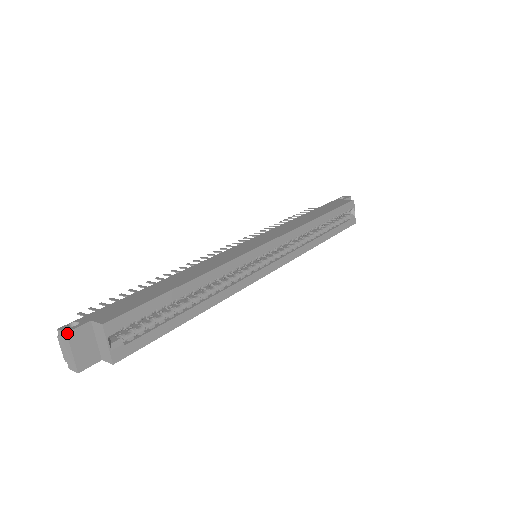
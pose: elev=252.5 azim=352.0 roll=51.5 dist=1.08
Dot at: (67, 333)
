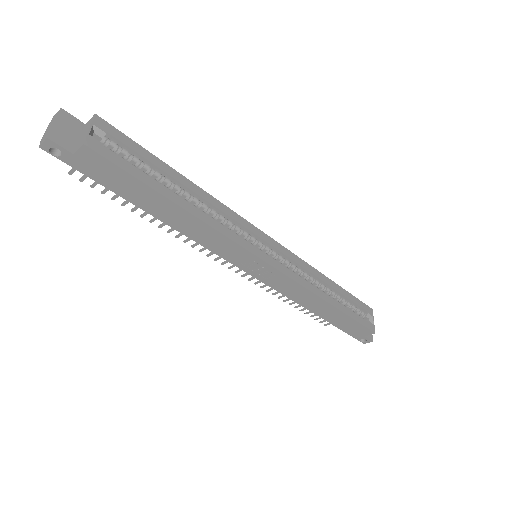
Dot at: (61, 109)
